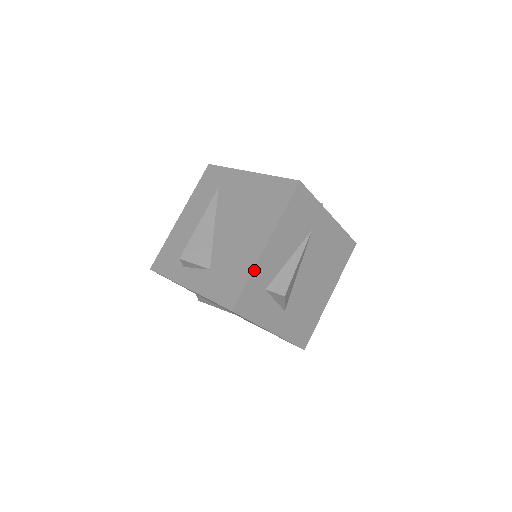
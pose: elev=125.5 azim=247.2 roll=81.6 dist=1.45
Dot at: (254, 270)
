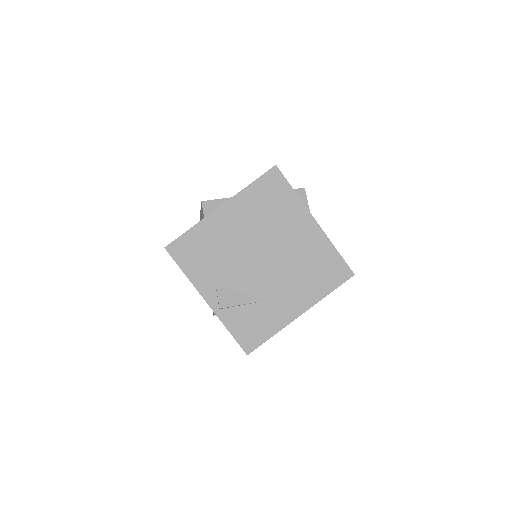
Dot at: occluded
